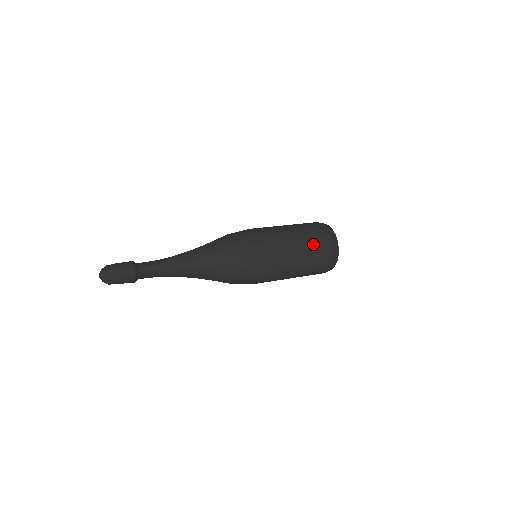
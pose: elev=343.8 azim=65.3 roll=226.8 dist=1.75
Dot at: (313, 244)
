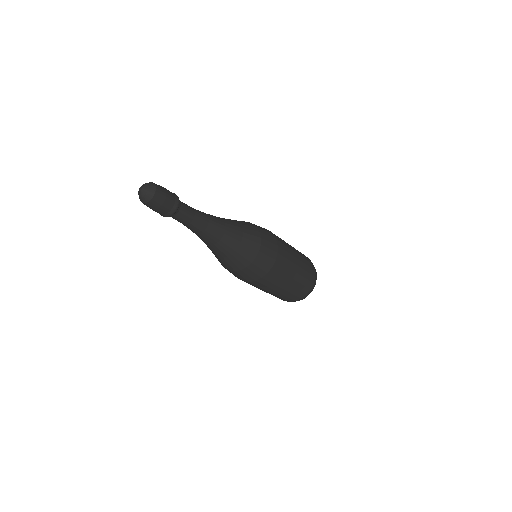
Dot at: (305, 271)
